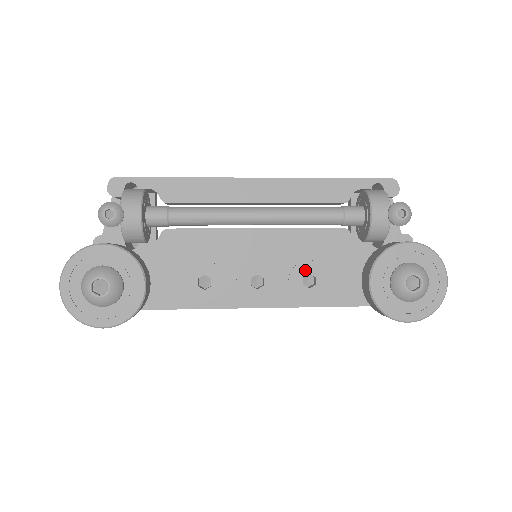
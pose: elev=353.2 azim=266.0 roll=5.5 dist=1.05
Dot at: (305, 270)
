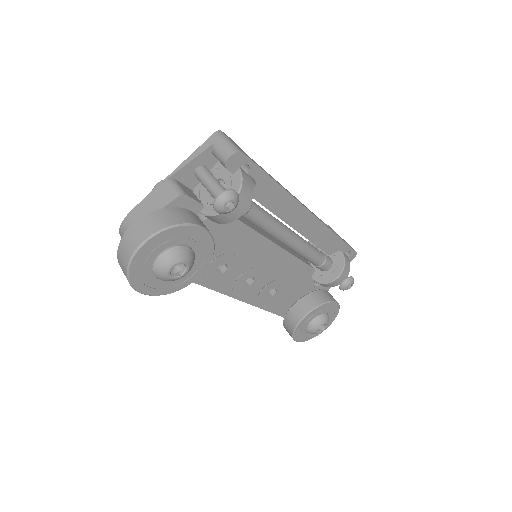
Dot at: (277, 285)
